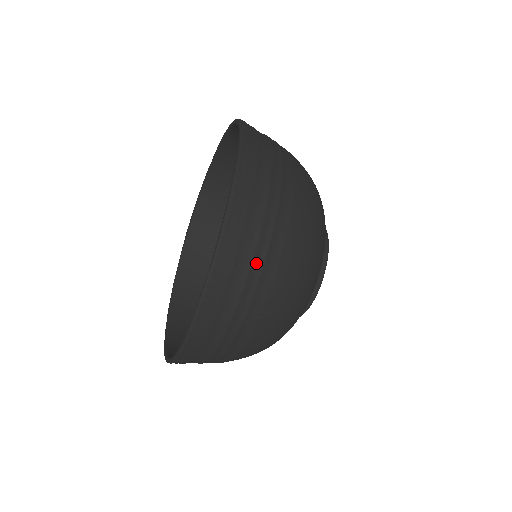
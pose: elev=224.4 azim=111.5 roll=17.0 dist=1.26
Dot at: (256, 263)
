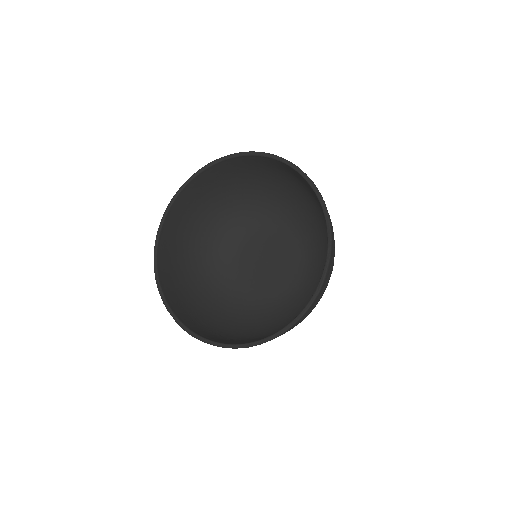
Dot at: (332, 227)
